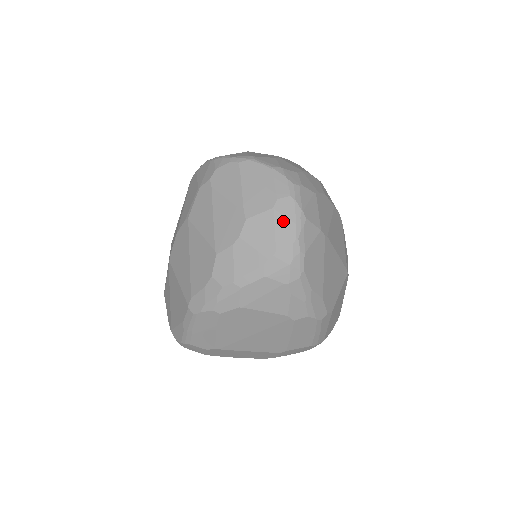
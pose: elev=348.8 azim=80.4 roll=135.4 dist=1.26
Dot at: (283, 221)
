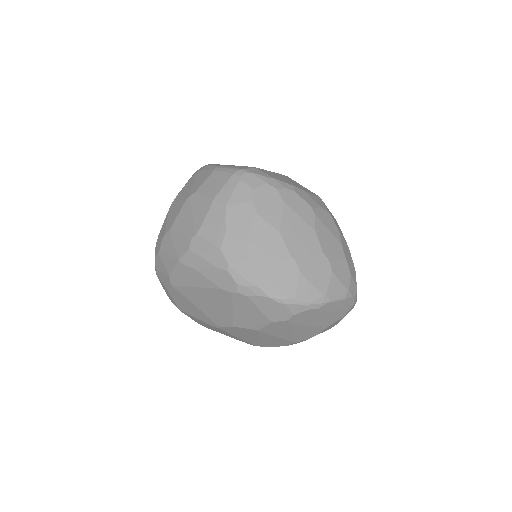
Dot at: occluded
